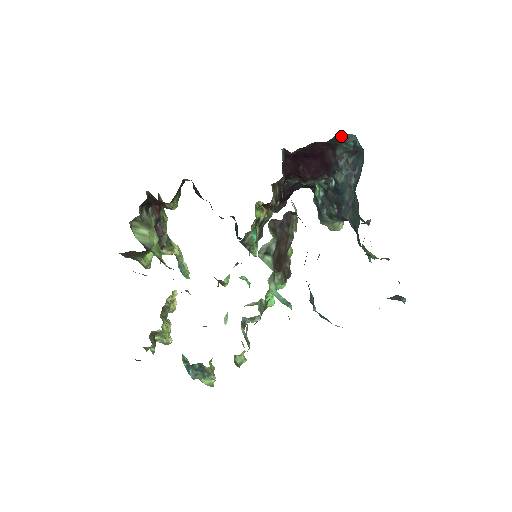
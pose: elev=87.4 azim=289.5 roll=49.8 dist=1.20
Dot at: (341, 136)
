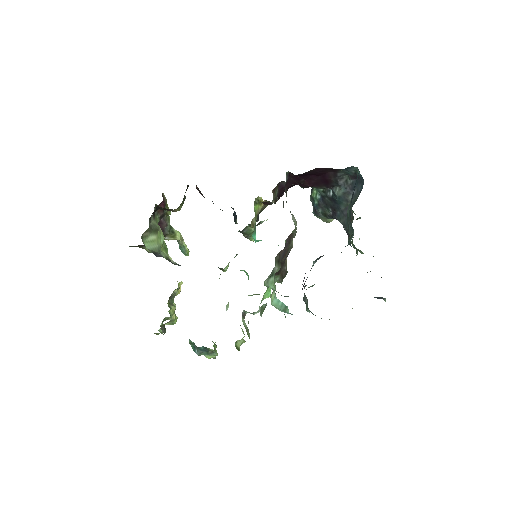
Dot at: occluded
